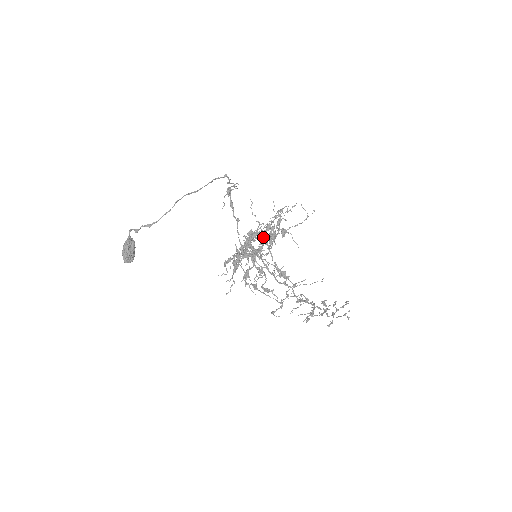
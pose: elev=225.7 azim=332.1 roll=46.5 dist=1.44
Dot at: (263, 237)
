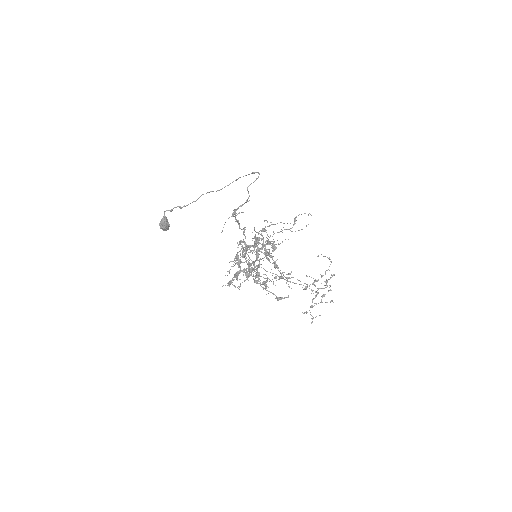
Dot at: (256, 255)
